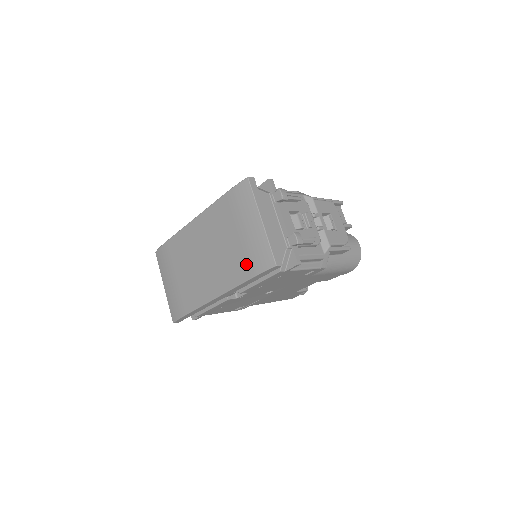
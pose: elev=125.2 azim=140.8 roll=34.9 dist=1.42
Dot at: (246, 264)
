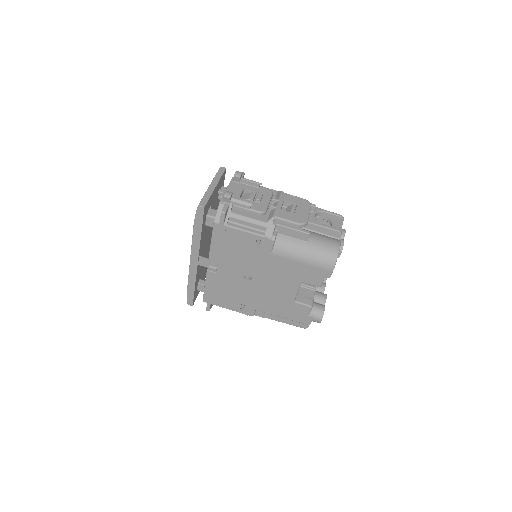
Dot at: occluded
